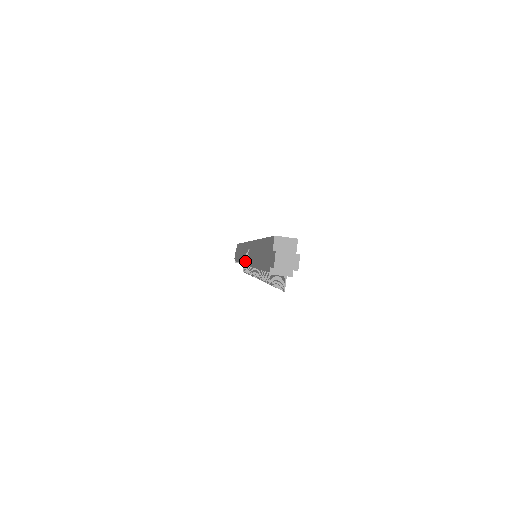
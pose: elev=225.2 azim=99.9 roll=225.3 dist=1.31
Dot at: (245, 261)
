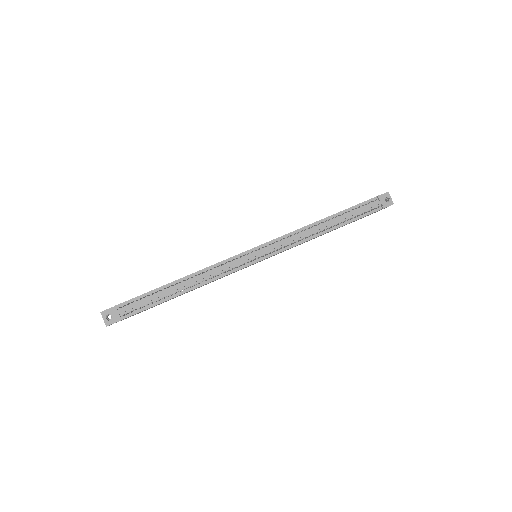
Dot at: (243, 252)
